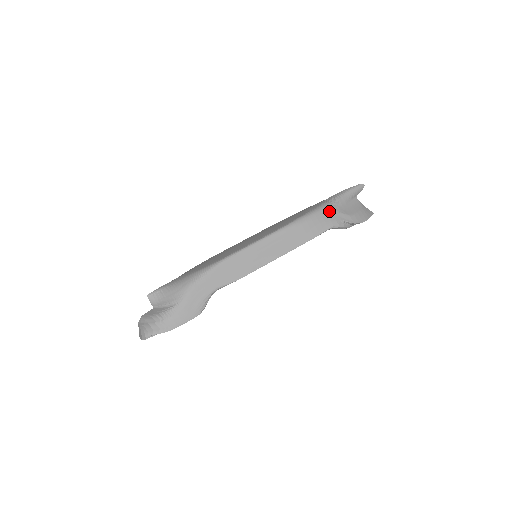
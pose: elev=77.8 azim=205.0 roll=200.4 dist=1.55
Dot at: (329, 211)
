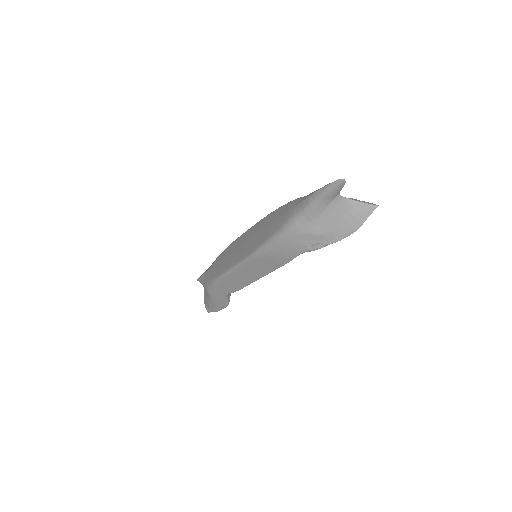
Dot at: (293, 235)
